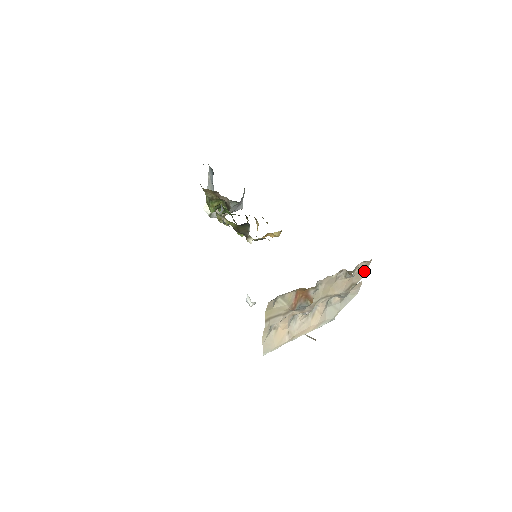
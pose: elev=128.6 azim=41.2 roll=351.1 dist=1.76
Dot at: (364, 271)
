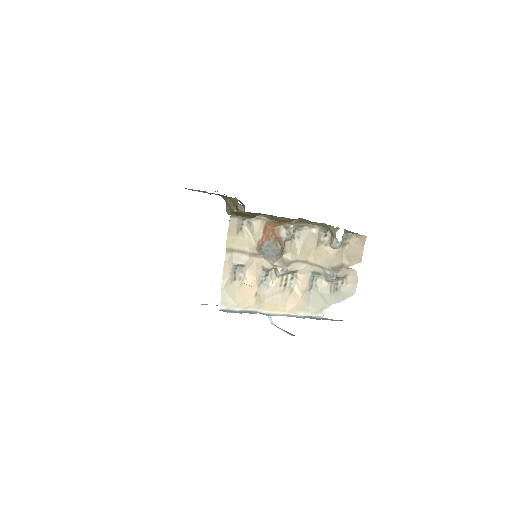
Dot at: (358, 255)
